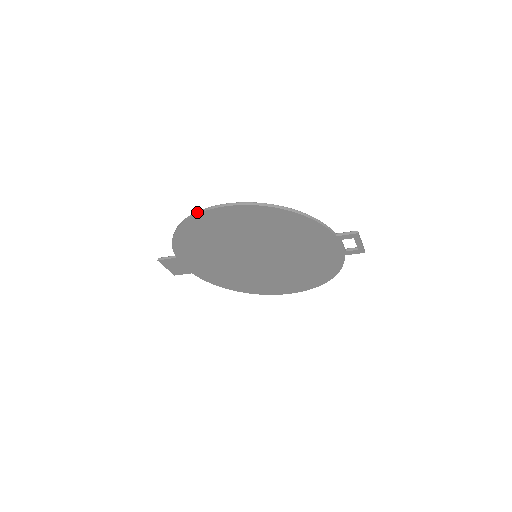
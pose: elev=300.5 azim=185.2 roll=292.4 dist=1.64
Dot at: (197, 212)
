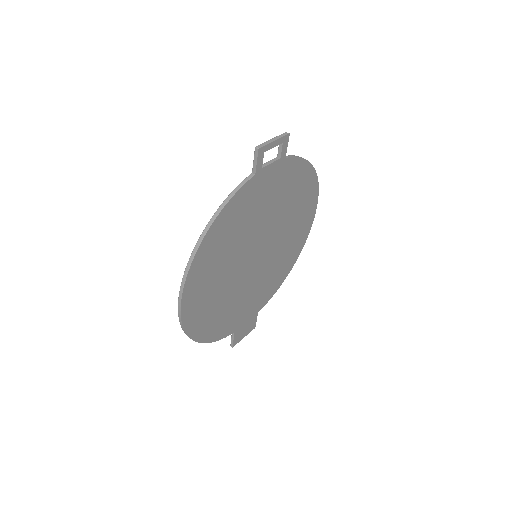
Dot at: (182, 329)
